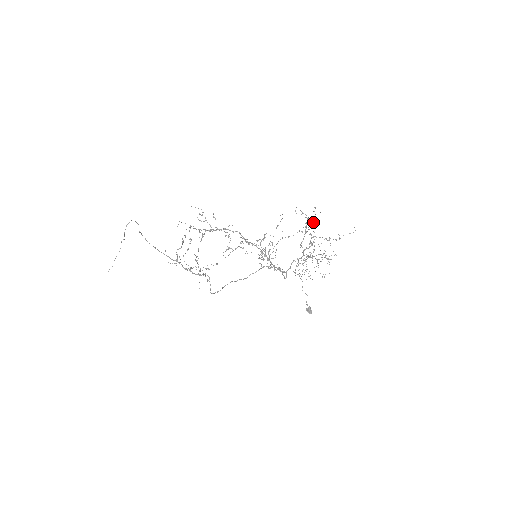
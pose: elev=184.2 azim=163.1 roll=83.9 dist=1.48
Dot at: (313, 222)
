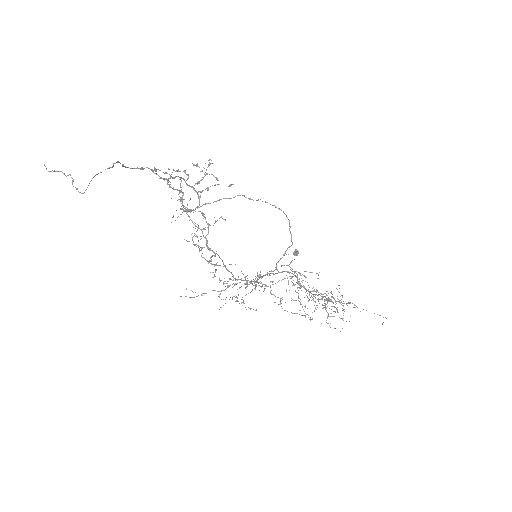
Dot at: (327, 323)
